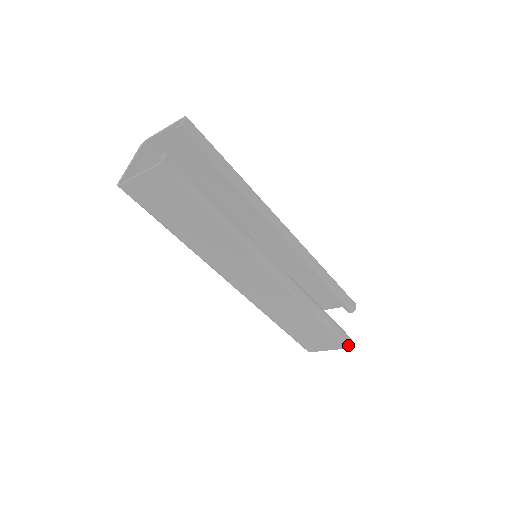
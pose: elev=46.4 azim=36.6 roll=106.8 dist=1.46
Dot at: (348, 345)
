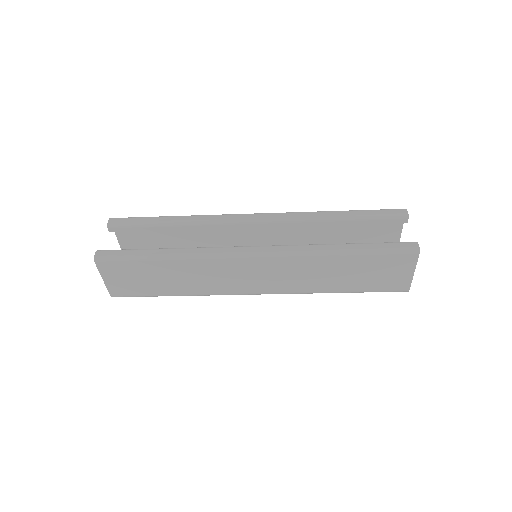
Dot at: (415, 250)
